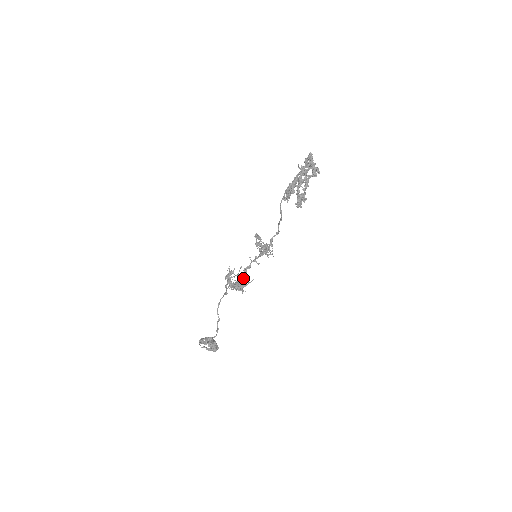
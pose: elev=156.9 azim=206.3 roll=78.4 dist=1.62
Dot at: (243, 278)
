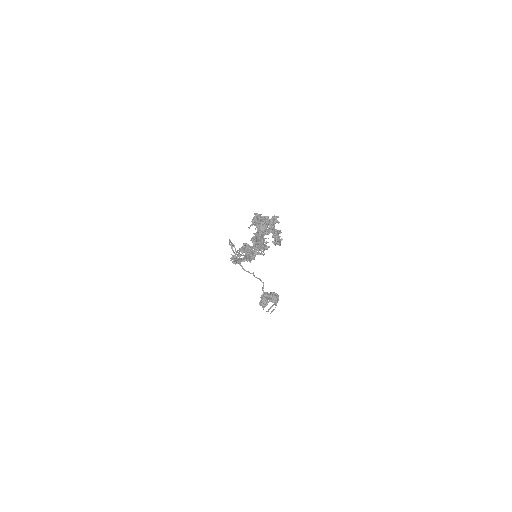
Dot at: occluded
